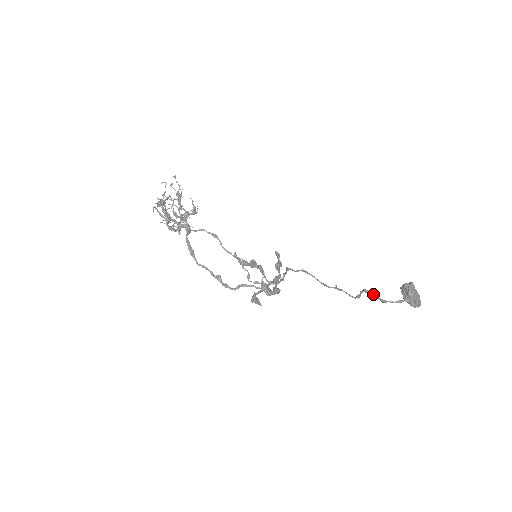
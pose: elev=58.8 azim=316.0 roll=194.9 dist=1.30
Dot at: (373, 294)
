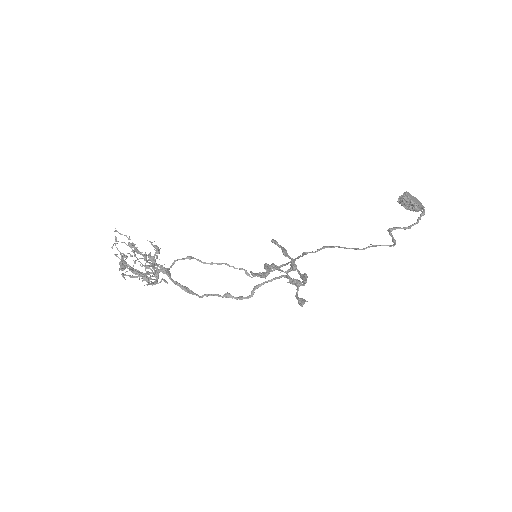
Dot at: (397, 228)
